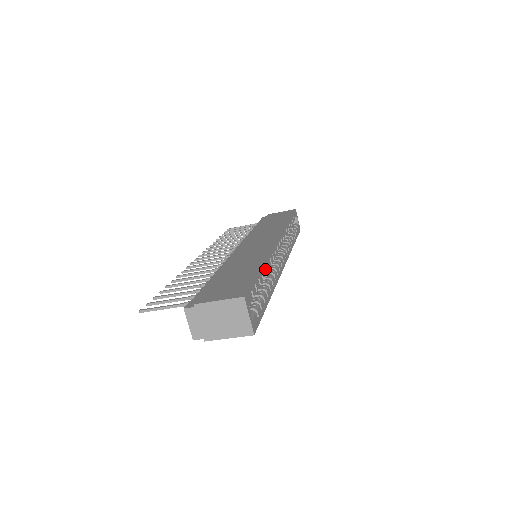
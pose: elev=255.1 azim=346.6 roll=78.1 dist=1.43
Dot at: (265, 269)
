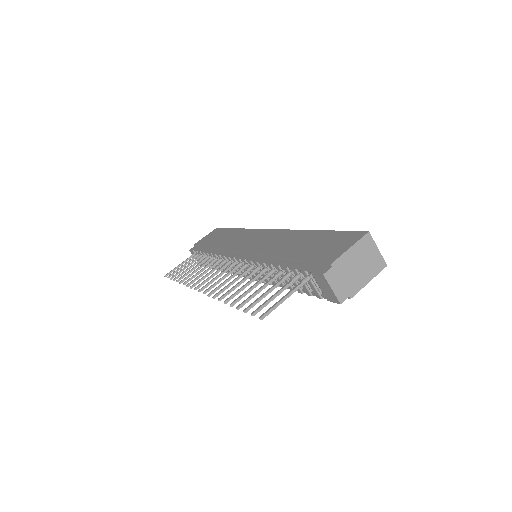
Dot at: occluded
